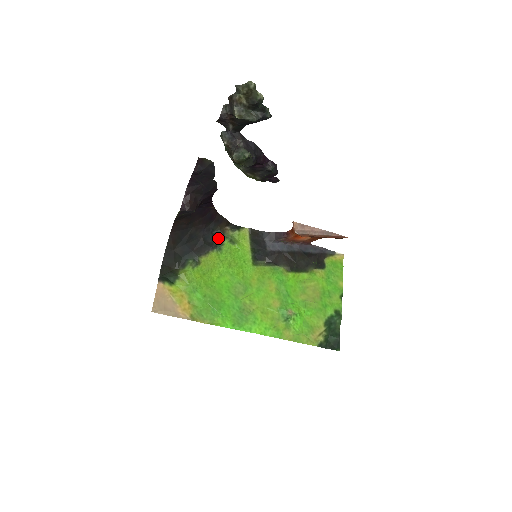
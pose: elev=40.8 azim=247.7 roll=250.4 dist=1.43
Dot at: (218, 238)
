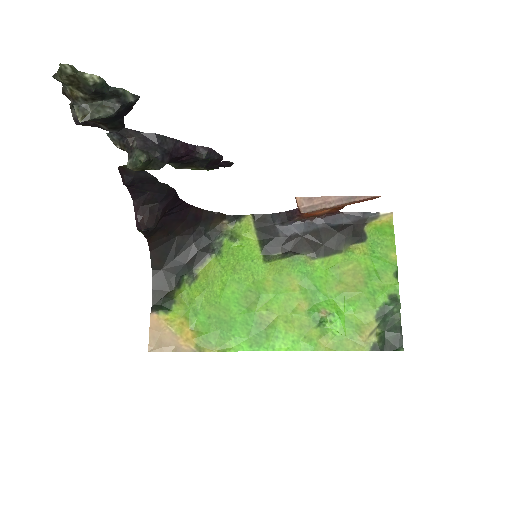
Dot at: (215, 239)
